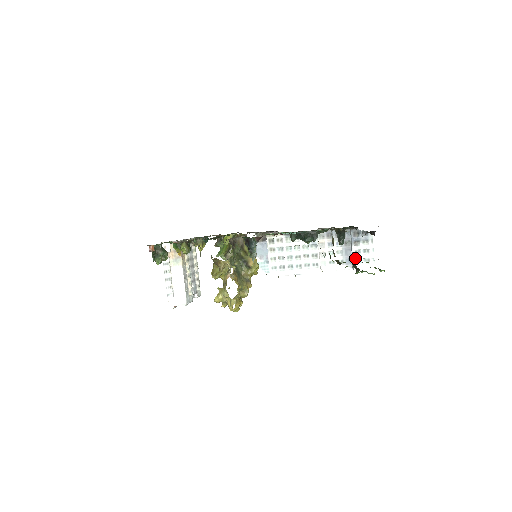
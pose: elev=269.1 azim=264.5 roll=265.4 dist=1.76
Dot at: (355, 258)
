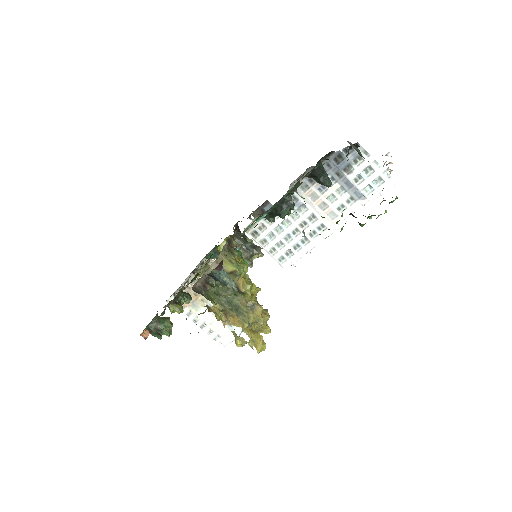
Dot at: (361, 189)
